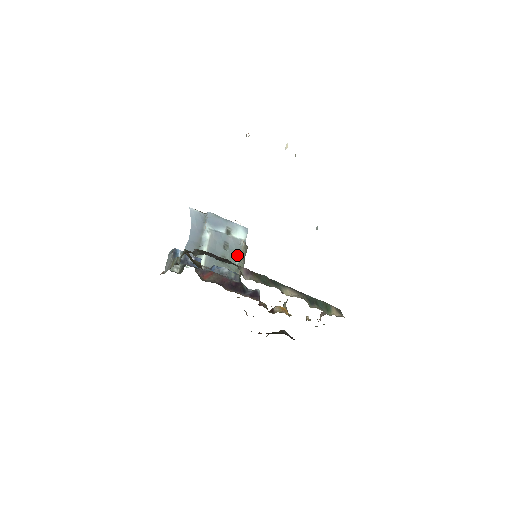
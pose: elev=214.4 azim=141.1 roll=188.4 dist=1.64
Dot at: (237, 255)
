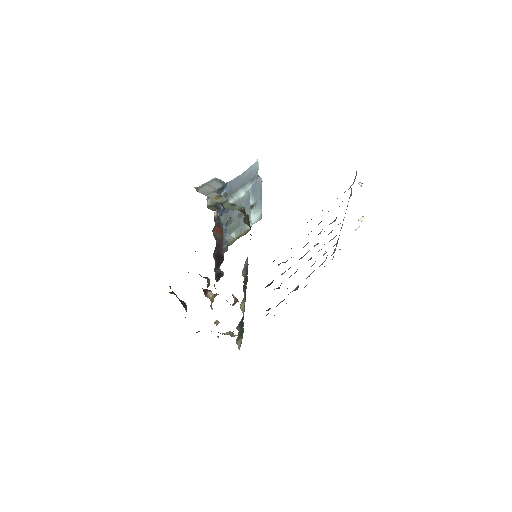
Dot at: (238, 230)
